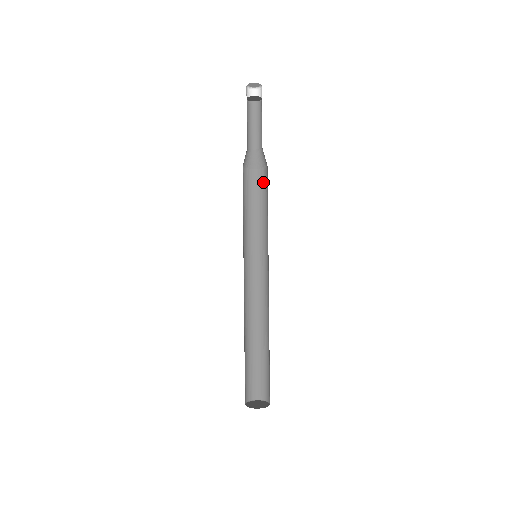
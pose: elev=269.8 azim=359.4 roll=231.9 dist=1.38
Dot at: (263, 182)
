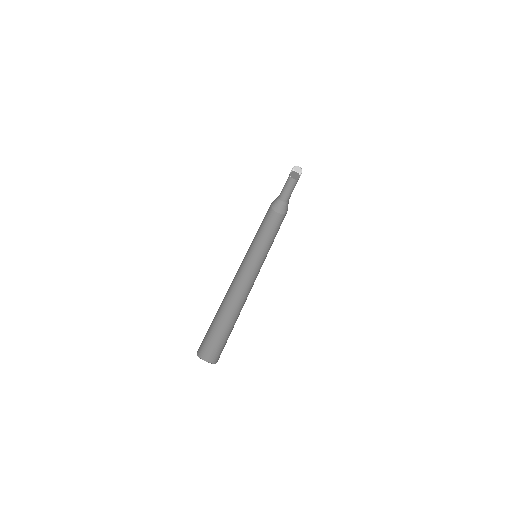
Dot at: occluded
